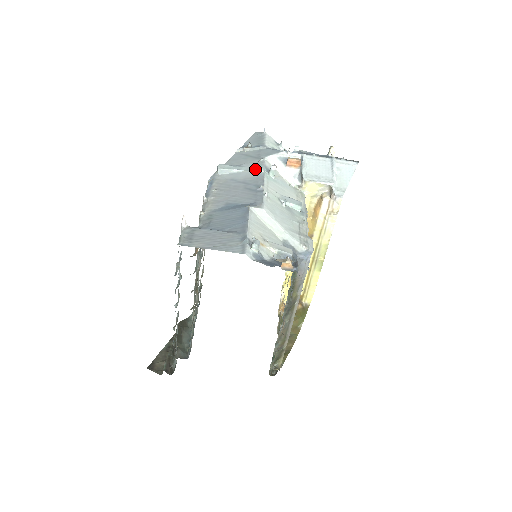
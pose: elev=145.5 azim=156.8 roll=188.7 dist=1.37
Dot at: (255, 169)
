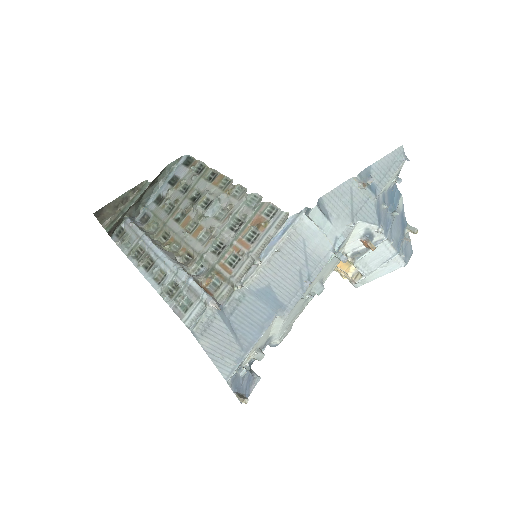
Dot at: (333, 240)
